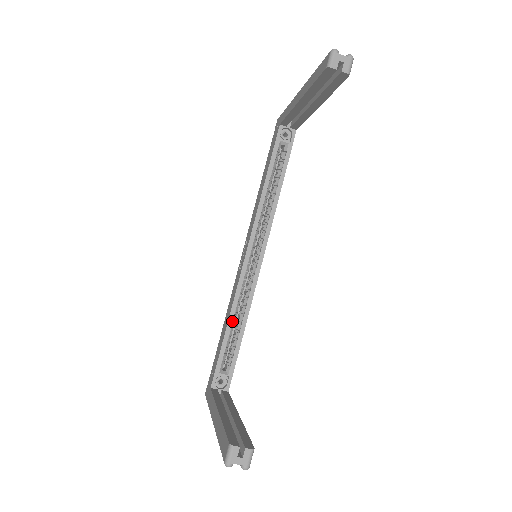
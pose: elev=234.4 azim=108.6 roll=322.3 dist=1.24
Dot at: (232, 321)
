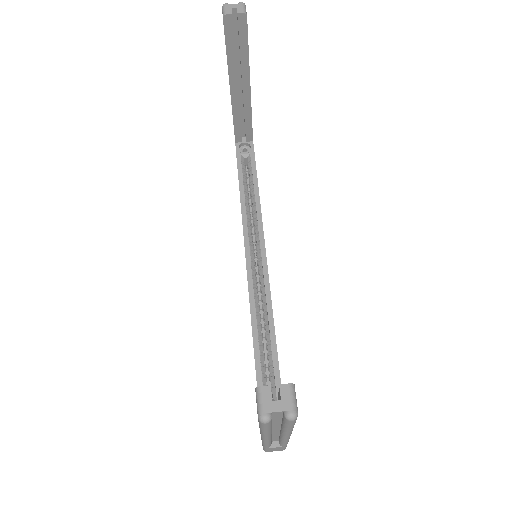
Dot at: (257, 336)
